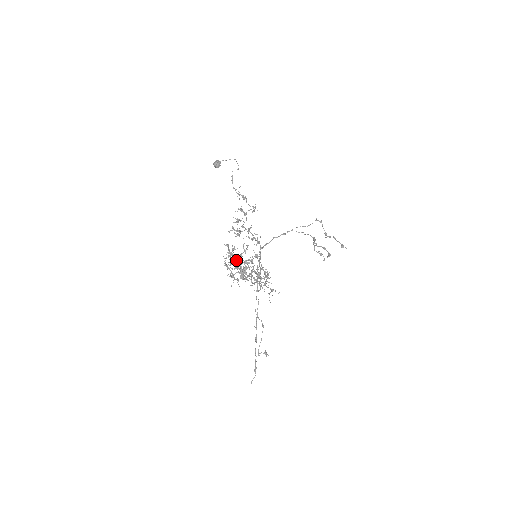
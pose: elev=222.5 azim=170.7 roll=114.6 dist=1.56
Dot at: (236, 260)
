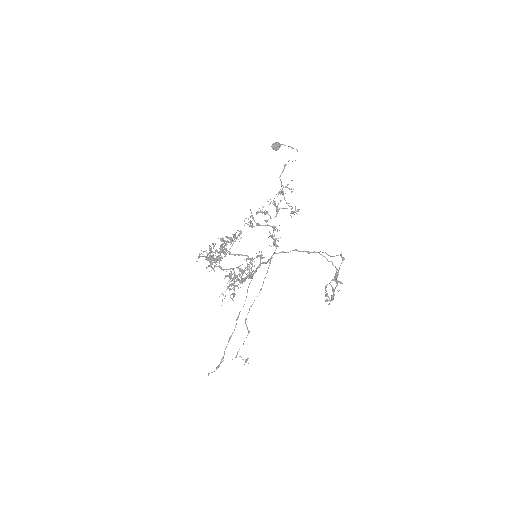
Dot at: (220, 246)
